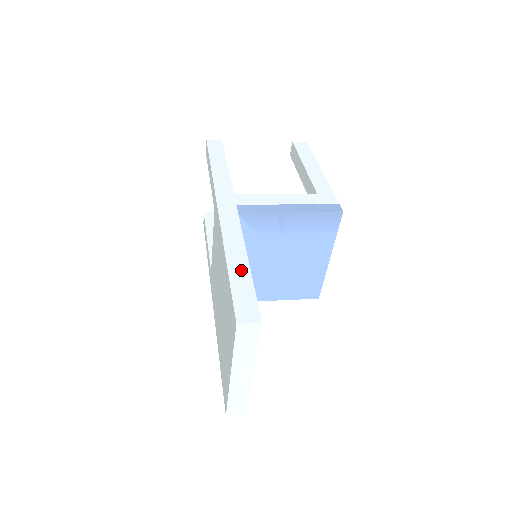
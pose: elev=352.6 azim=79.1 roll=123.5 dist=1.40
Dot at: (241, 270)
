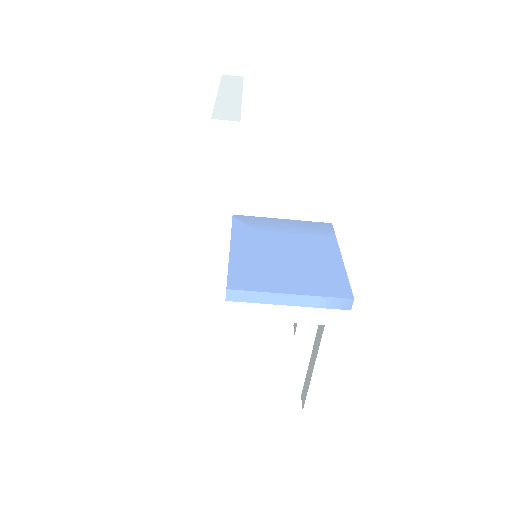
Dot at: occluded
